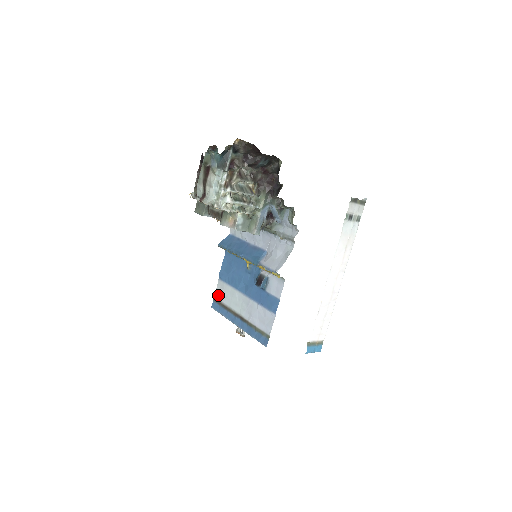
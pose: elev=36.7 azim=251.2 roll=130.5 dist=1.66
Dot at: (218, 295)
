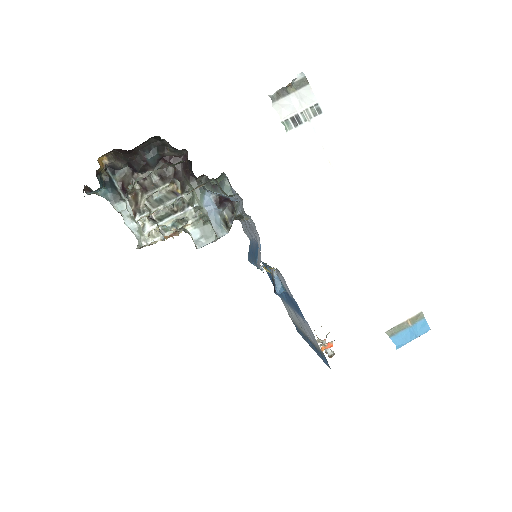
Dot at: occluded
